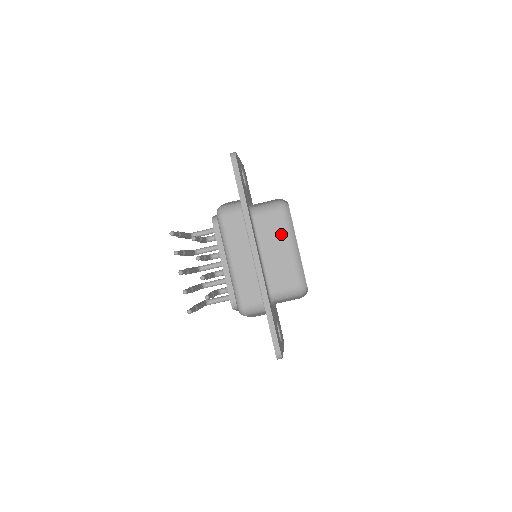
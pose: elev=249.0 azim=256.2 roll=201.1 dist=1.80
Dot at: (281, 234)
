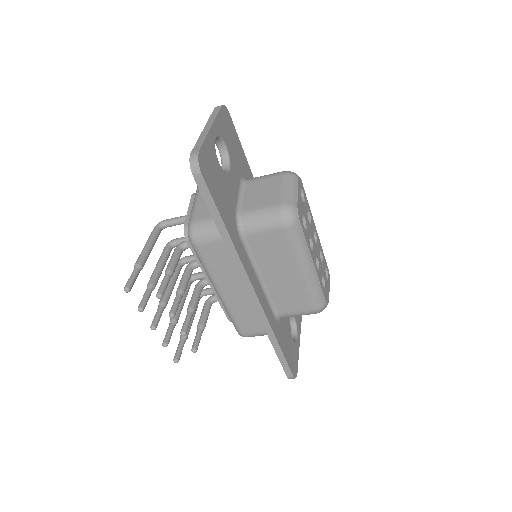
Dot at: (288, 256)
